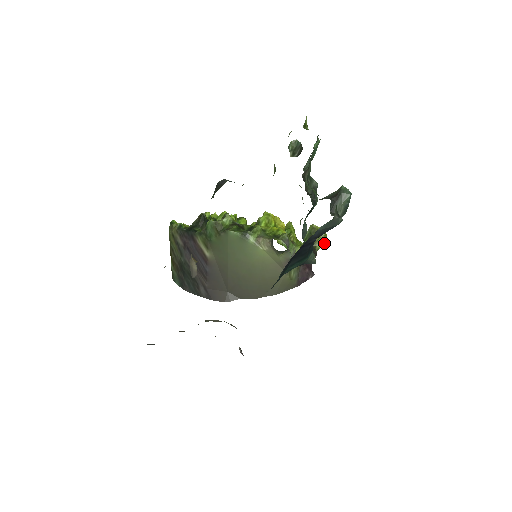
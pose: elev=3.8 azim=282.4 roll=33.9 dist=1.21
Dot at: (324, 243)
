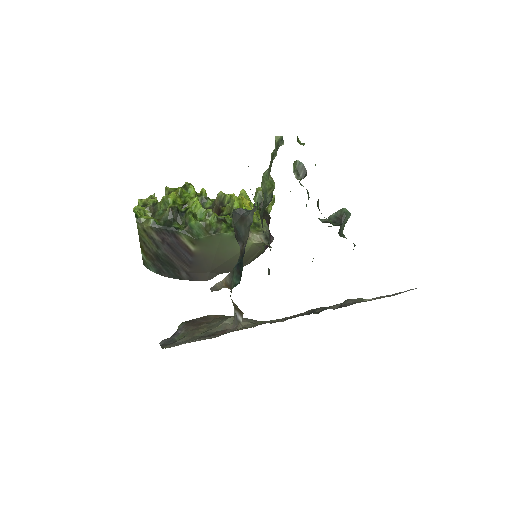
Dot at: (273, 204)
